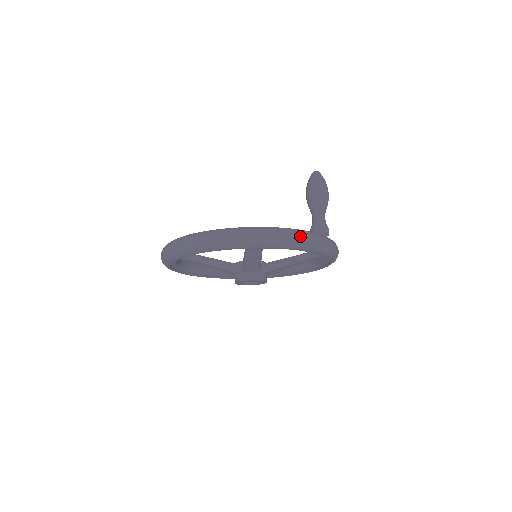
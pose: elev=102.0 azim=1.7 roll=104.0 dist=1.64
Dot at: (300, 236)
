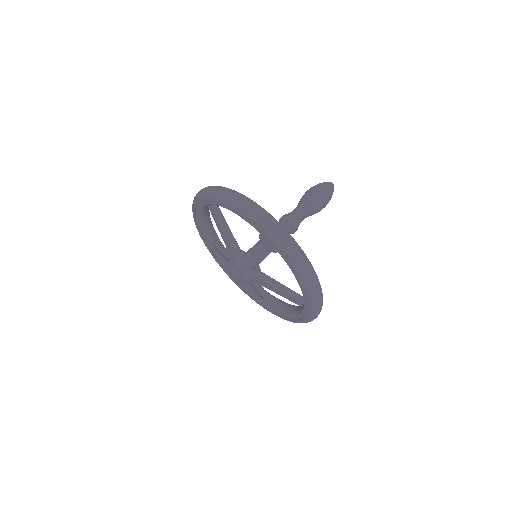
Dot at: (223, 189)
